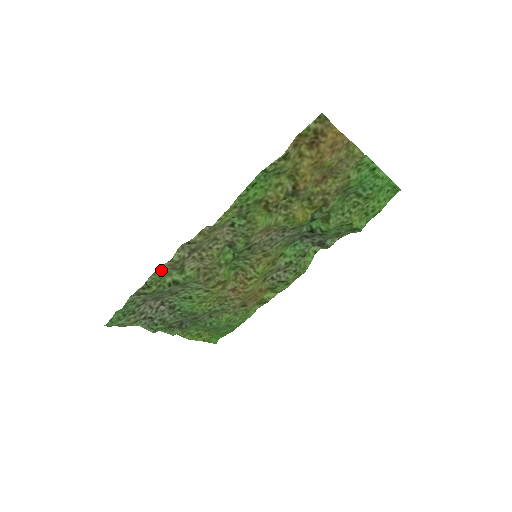
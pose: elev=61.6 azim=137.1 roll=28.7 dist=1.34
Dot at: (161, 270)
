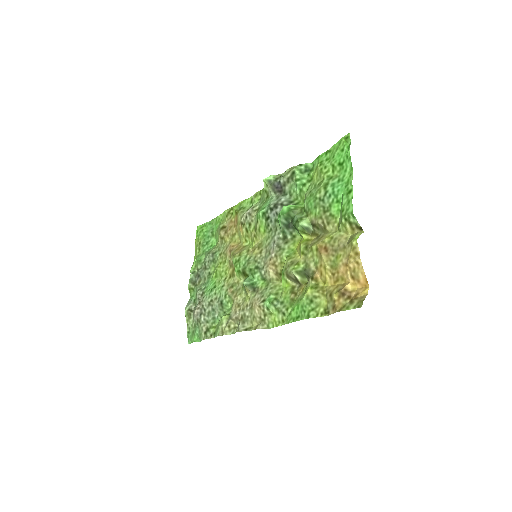
Dot at: (222, 332)
